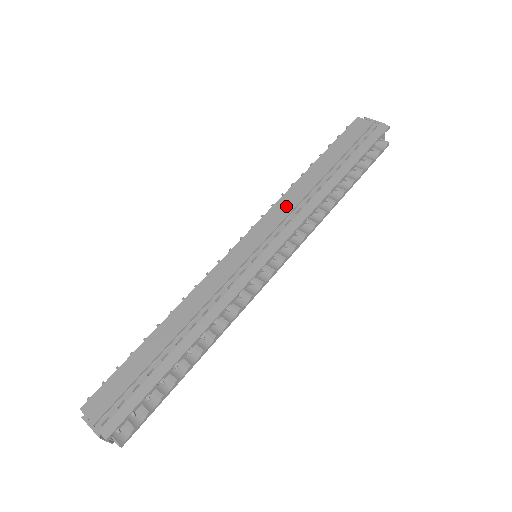
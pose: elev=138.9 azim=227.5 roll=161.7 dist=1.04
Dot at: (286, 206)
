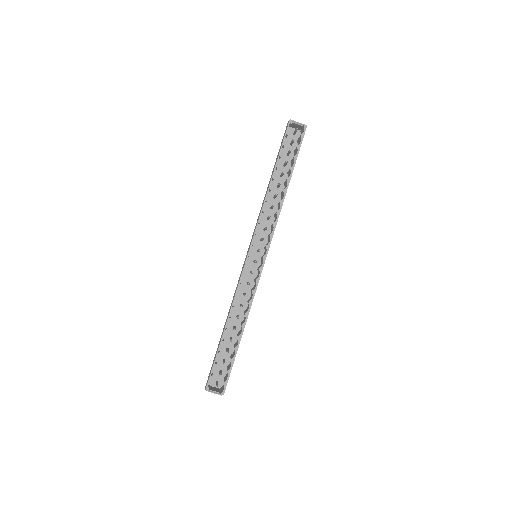
Dot at: occluded
